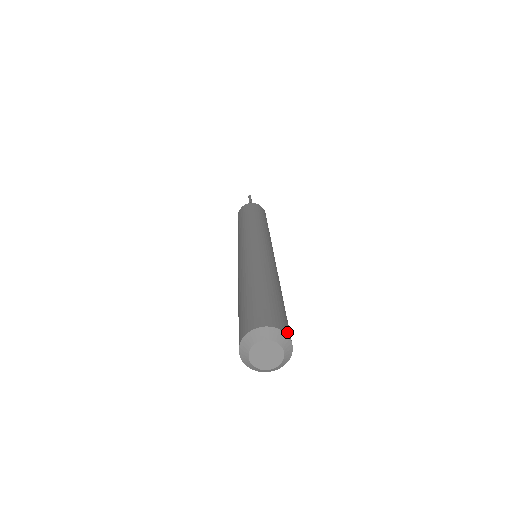
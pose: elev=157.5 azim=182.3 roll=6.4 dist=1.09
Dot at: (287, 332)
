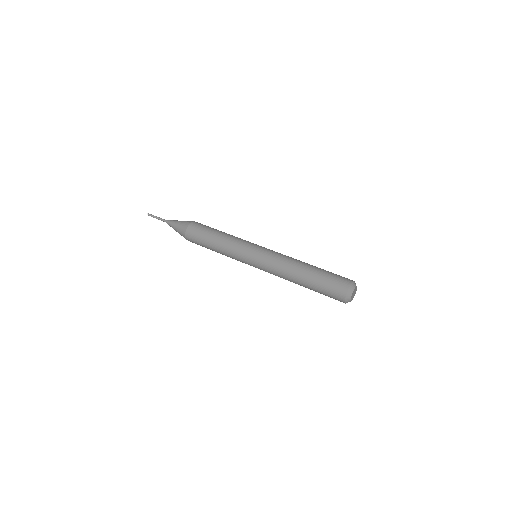
Dot at: (352, 280)
